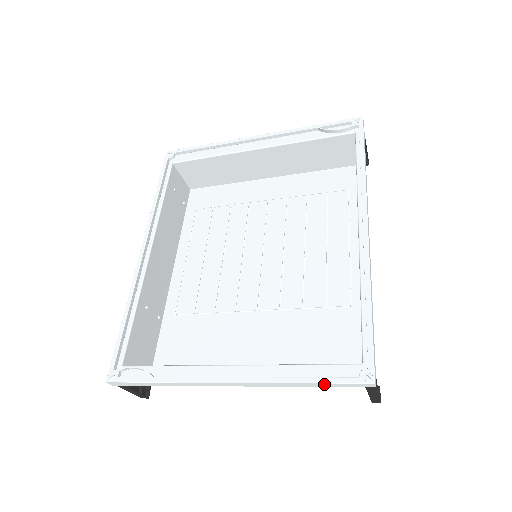
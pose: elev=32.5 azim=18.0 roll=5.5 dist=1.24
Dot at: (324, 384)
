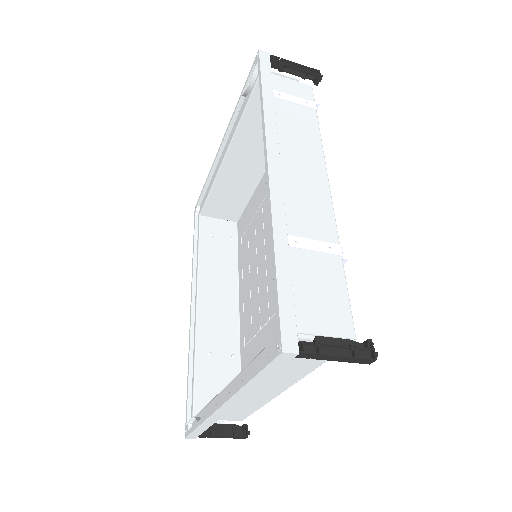
Dot at: (261, 374)
